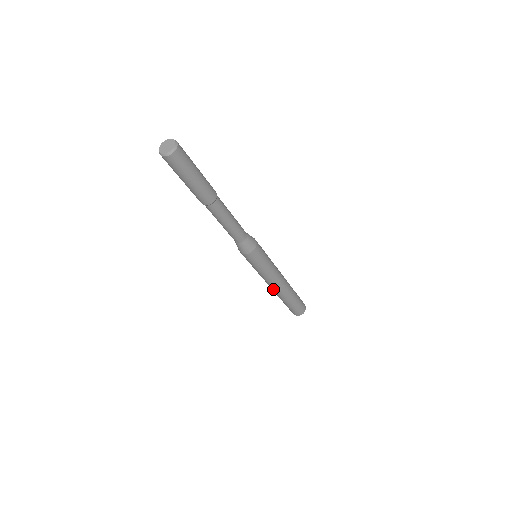
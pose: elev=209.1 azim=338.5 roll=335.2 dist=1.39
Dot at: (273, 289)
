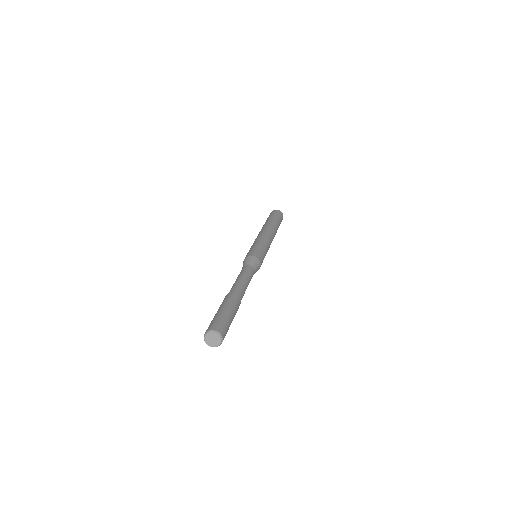
Dot at: occluded
